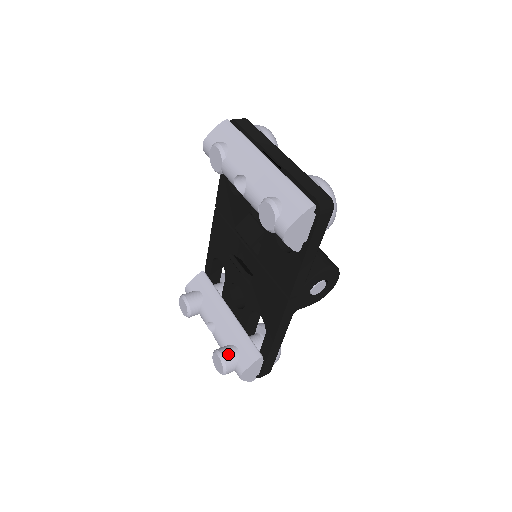
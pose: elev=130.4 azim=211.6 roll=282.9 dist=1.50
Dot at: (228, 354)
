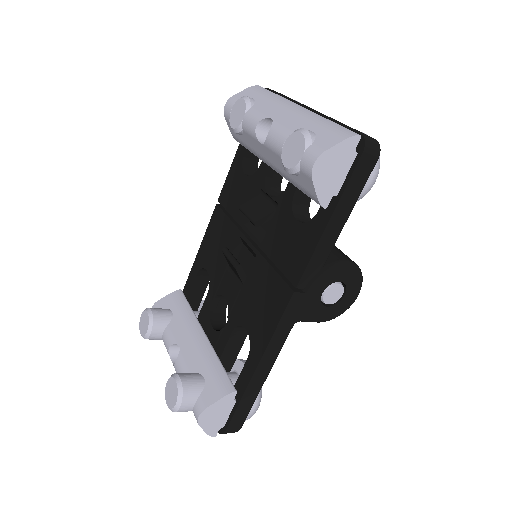
Dot at: (189, 380)
